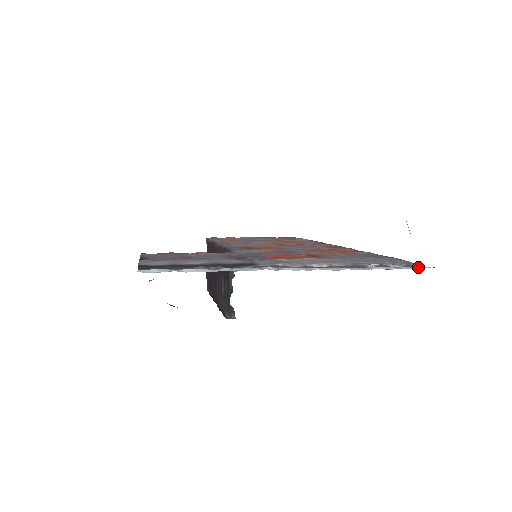
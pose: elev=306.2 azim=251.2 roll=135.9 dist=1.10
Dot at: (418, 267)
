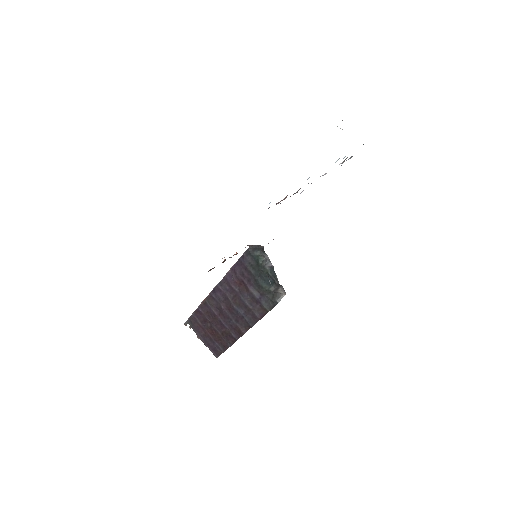
Dot at: occluded
